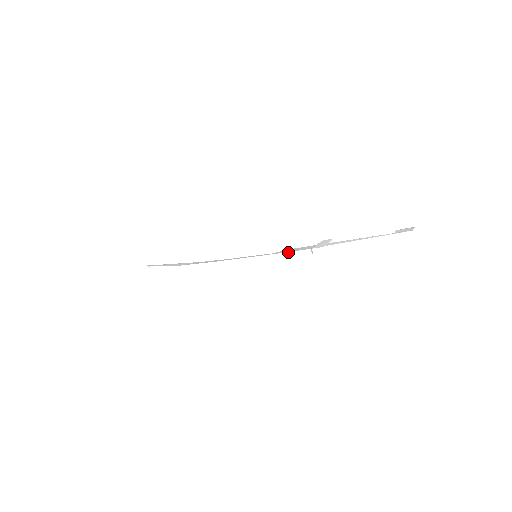
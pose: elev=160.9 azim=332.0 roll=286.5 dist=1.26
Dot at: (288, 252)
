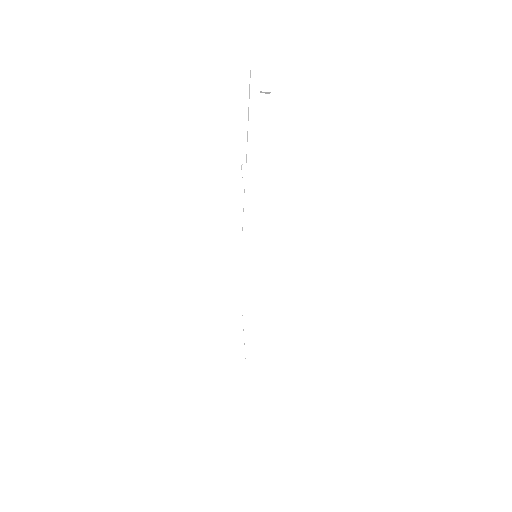
Dot at: occluded
